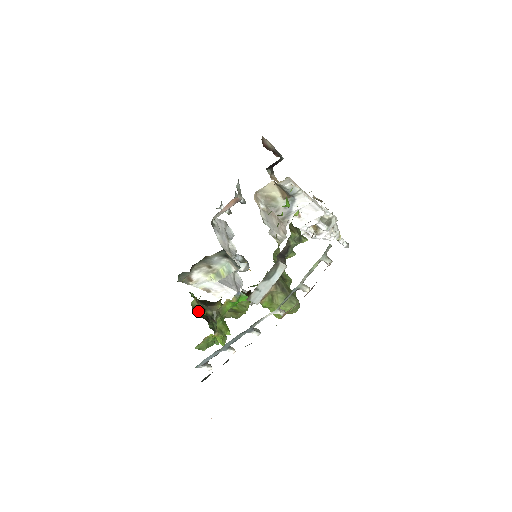
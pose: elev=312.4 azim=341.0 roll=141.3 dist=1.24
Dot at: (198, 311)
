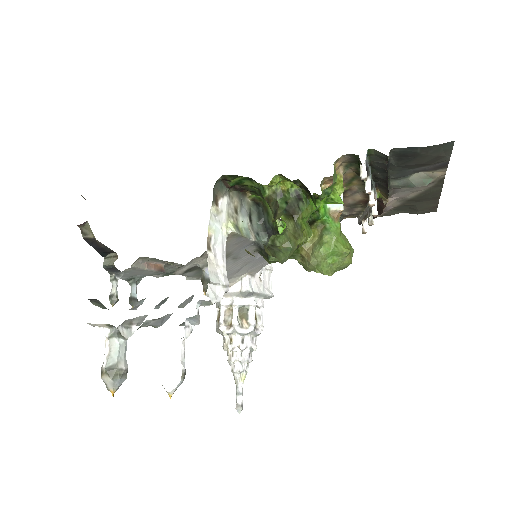
Dot at: occluded
